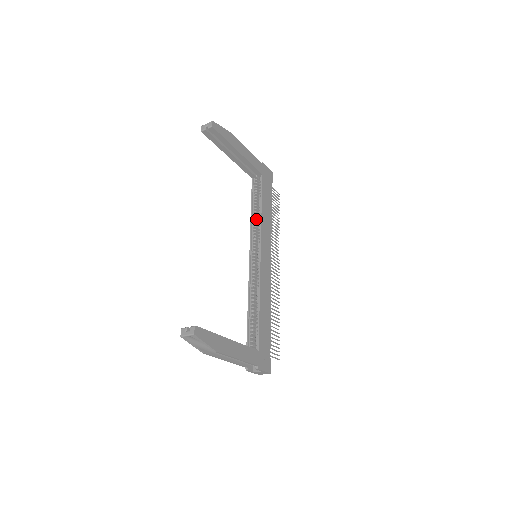
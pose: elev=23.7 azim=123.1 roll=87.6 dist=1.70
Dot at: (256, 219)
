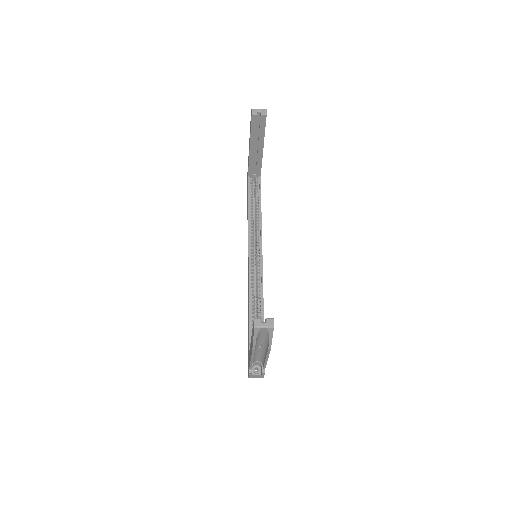
Dot at: (252, 218)
